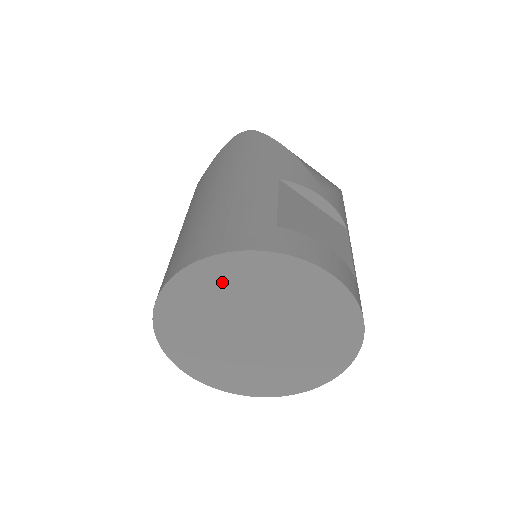
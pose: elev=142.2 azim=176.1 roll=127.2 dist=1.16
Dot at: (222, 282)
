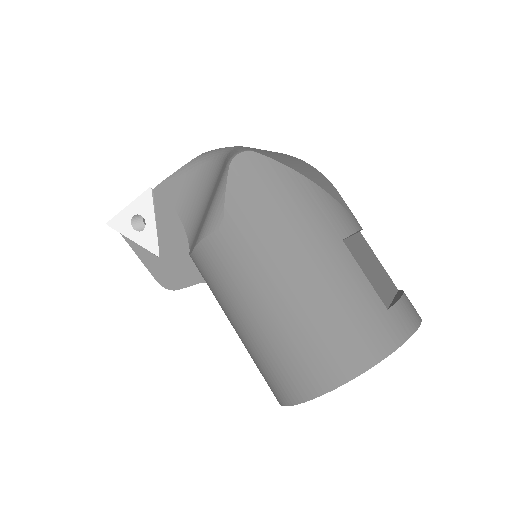
Dot at: occluded
